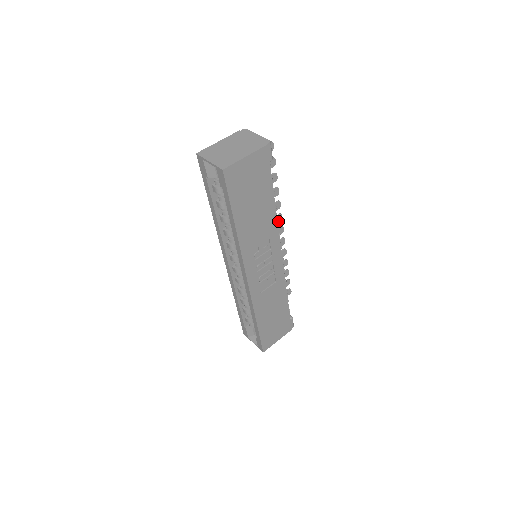
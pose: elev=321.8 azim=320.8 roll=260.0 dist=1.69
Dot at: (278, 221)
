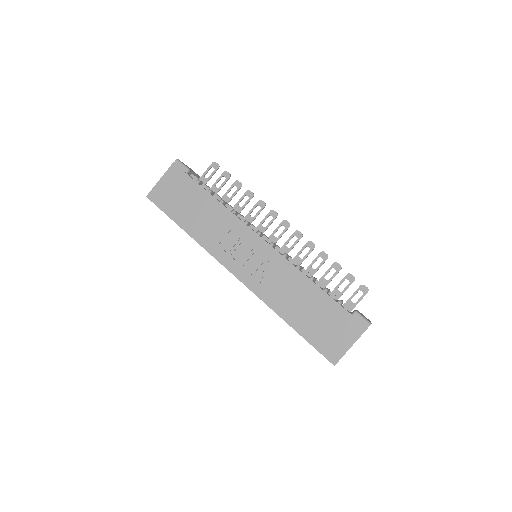
Dot at: (233, 211)
